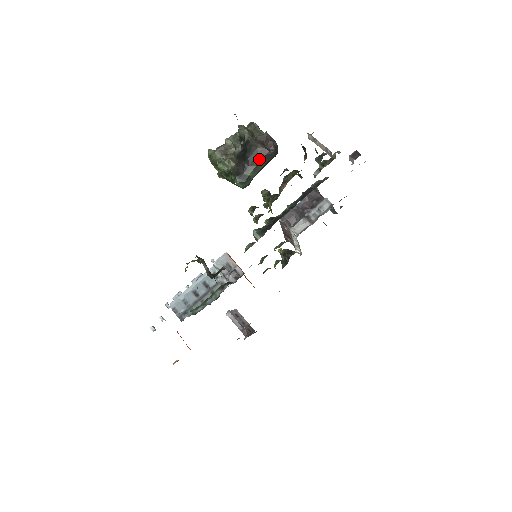
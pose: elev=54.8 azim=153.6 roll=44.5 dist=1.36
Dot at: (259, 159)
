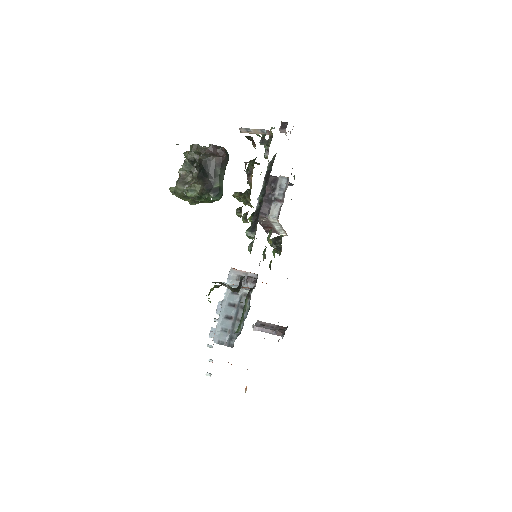
Dot at: (218, 168)
